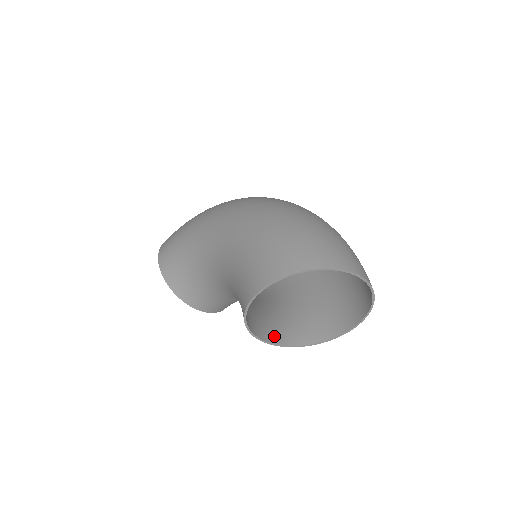
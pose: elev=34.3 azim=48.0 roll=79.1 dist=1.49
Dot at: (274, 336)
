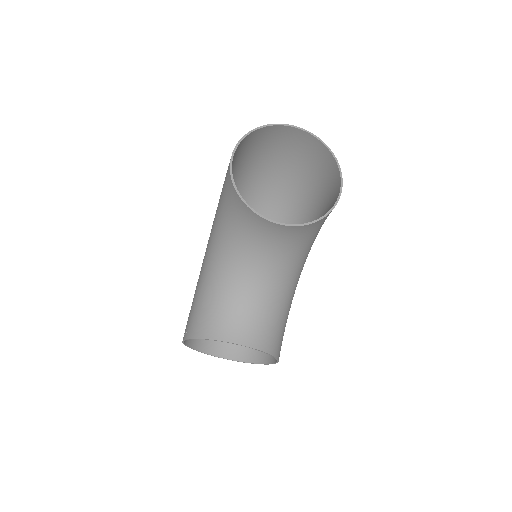
Dot at: (286, 228)
